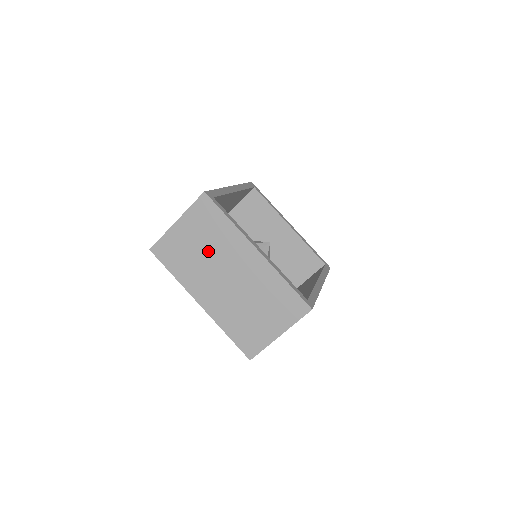
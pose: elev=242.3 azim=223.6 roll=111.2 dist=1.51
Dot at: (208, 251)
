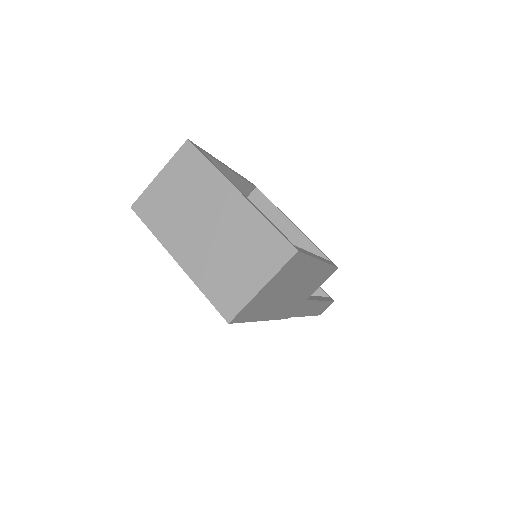
Dot at: (188, 200)
